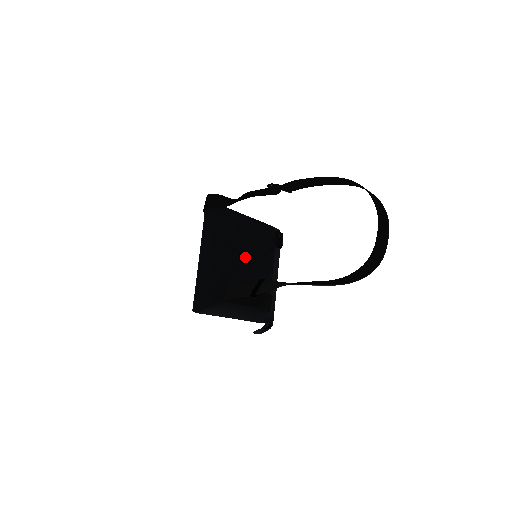
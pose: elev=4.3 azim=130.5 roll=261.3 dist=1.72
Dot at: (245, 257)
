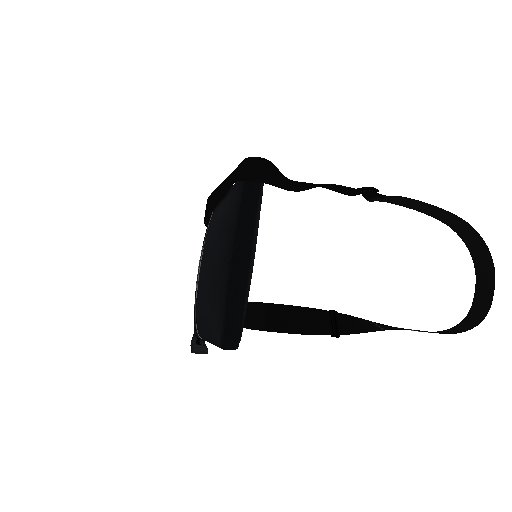
Dot at: occluded
